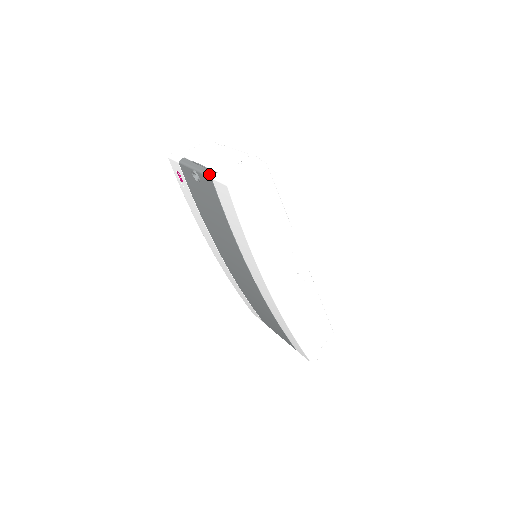
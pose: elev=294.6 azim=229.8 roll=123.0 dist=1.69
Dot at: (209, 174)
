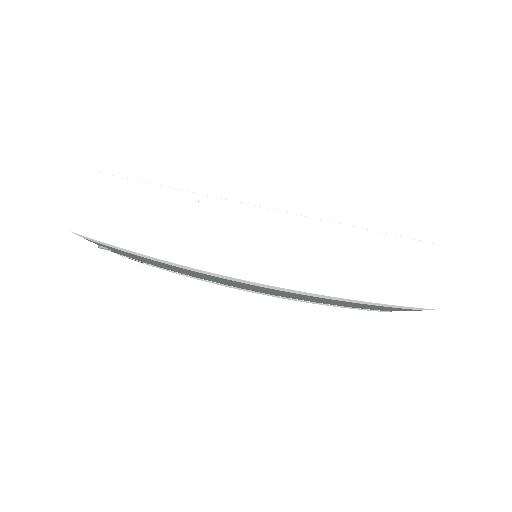
Dot at: occluded
